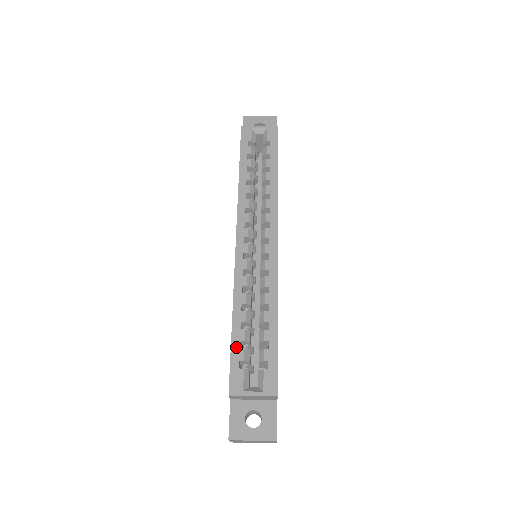
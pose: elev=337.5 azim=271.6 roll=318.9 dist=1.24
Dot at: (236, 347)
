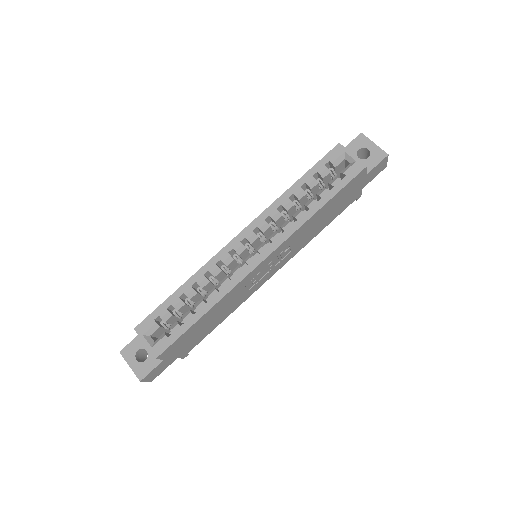
Dot at: (165, 305)
